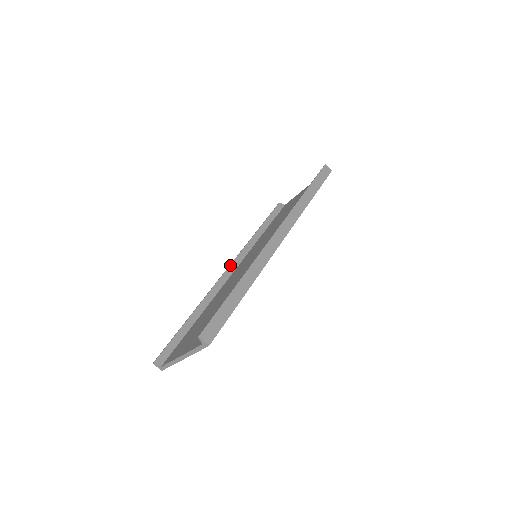
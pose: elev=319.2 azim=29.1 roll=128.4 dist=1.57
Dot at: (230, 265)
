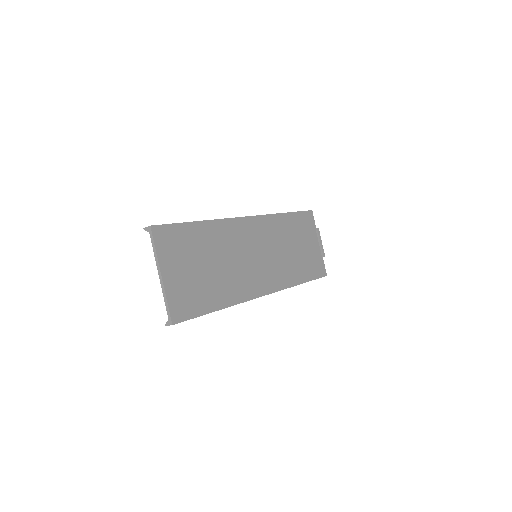
Dot at: occluded
